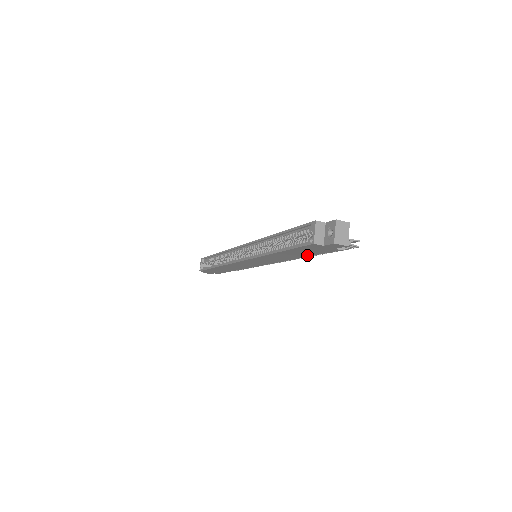
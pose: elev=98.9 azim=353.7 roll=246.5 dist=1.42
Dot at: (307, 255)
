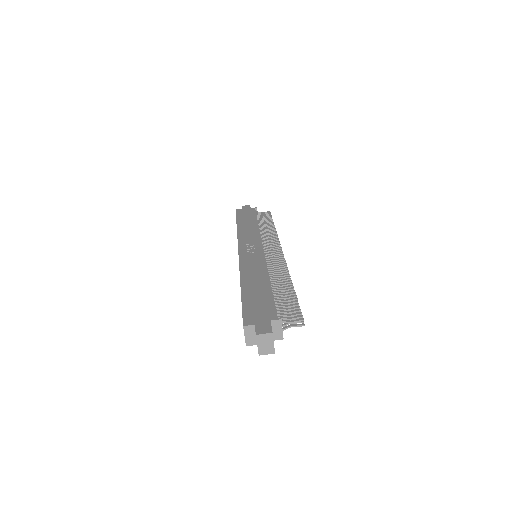
Dot at: occluded
